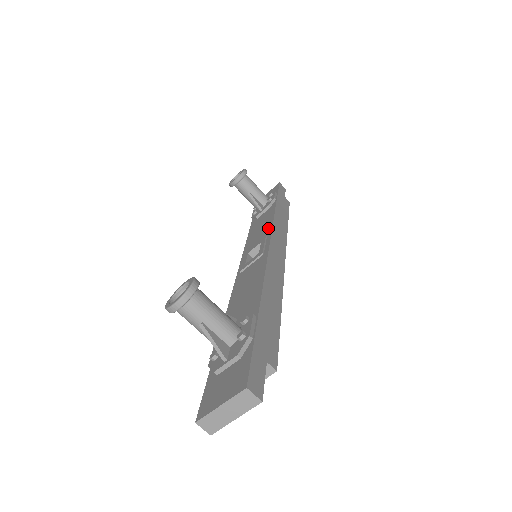
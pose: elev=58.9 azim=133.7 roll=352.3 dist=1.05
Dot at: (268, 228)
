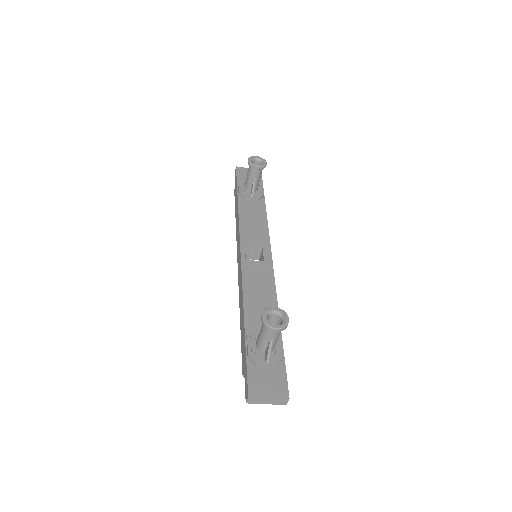
Dot at: (265, 234)
